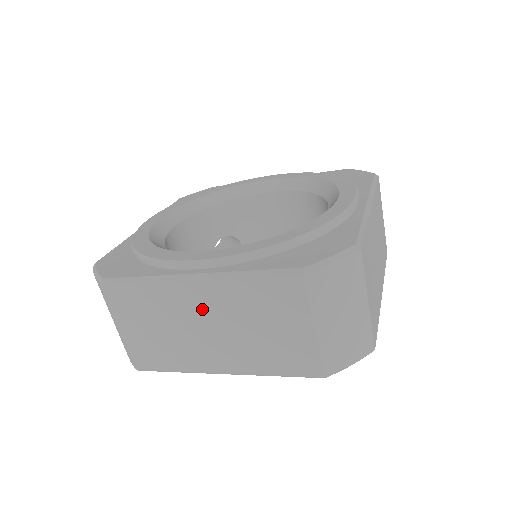
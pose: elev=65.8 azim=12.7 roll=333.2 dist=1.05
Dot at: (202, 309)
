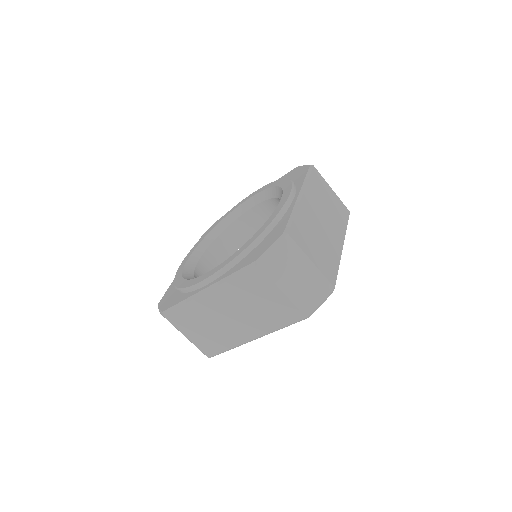
Dot at: (220, 307)
